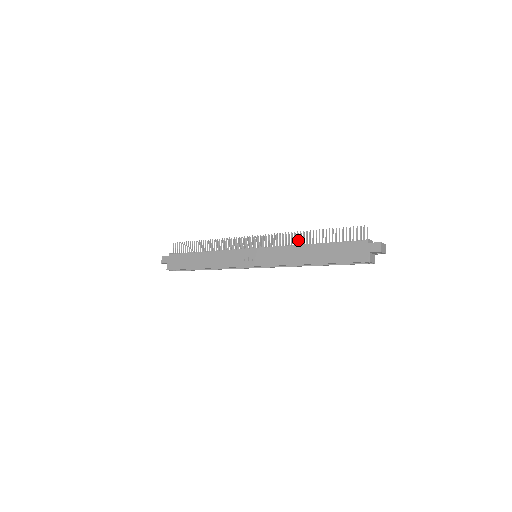
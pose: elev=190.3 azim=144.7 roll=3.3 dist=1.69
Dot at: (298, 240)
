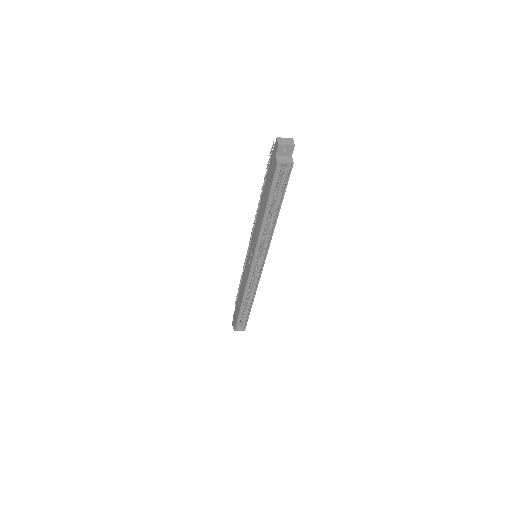
Dot at: occluded
